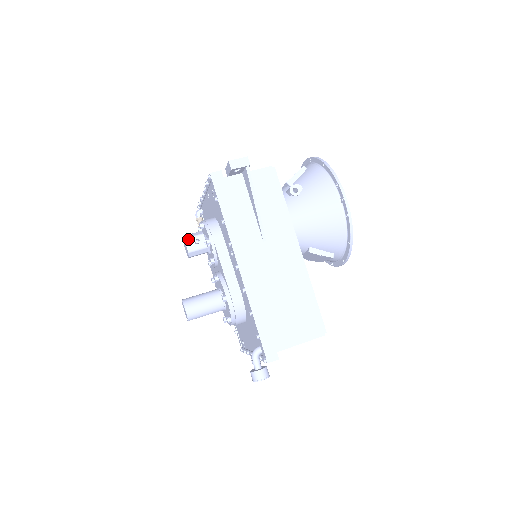
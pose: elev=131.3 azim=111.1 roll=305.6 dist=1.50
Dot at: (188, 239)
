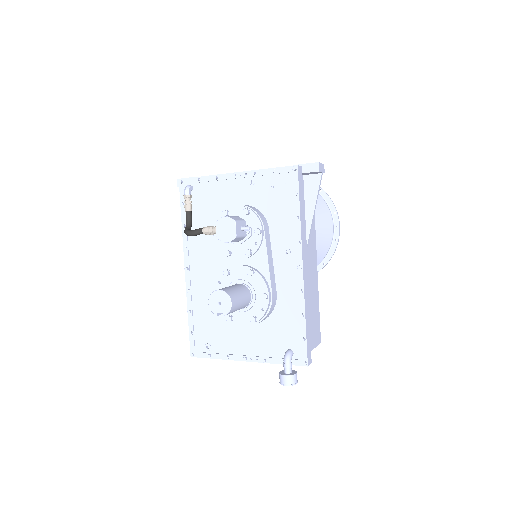
Dot at: (238, 222)
